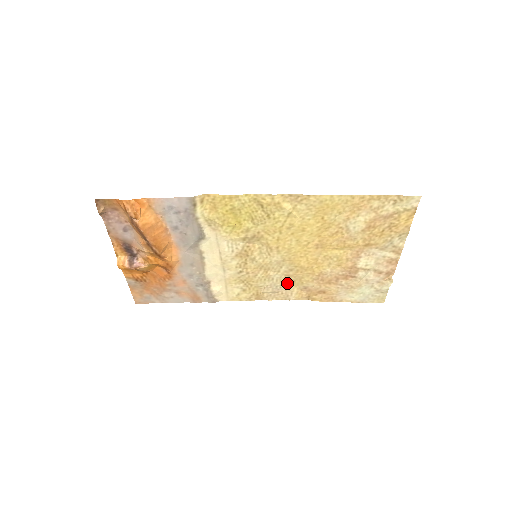
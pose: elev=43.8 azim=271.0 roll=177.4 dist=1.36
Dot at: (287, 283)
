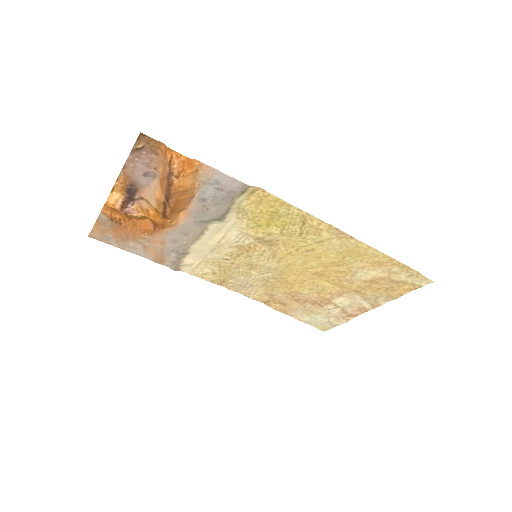
Dot at: (259, 285)
